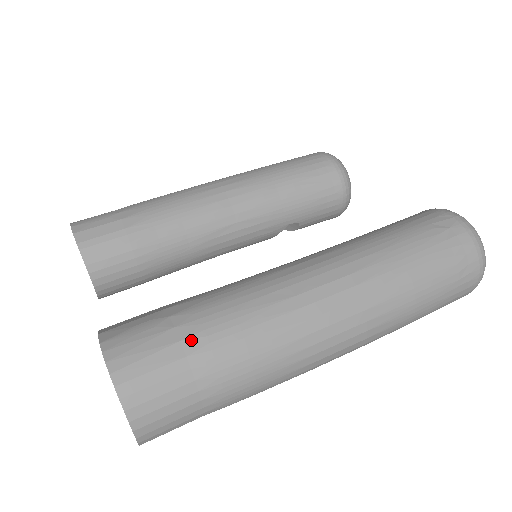
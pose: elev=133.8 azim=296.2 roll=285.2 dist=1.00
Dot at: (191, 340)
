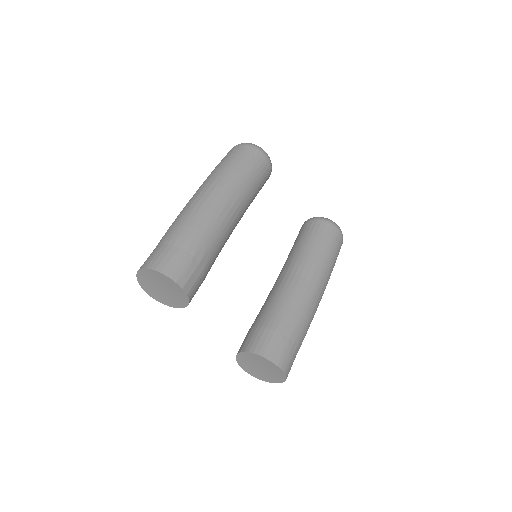
Dot at: (298, 345)
